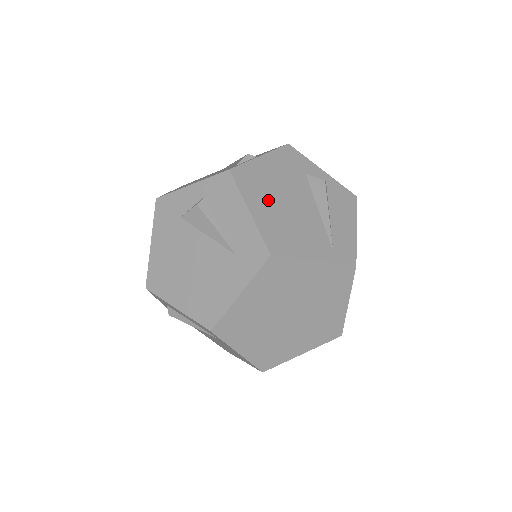
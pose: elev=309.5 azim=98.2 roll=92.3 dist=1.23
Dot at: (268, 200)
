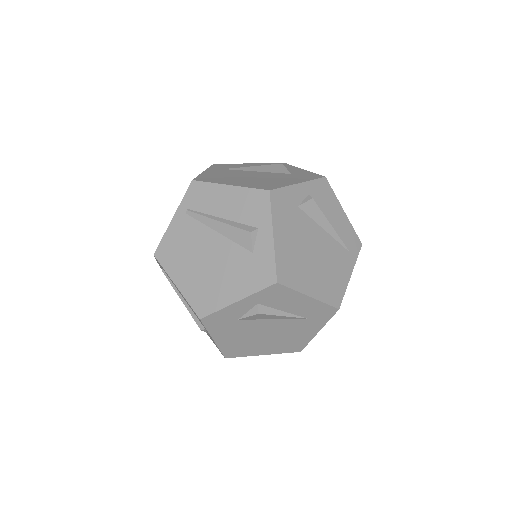
Dot at: (307, 270)
